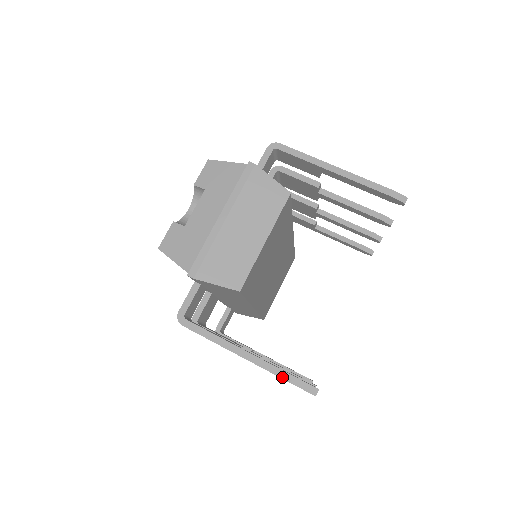
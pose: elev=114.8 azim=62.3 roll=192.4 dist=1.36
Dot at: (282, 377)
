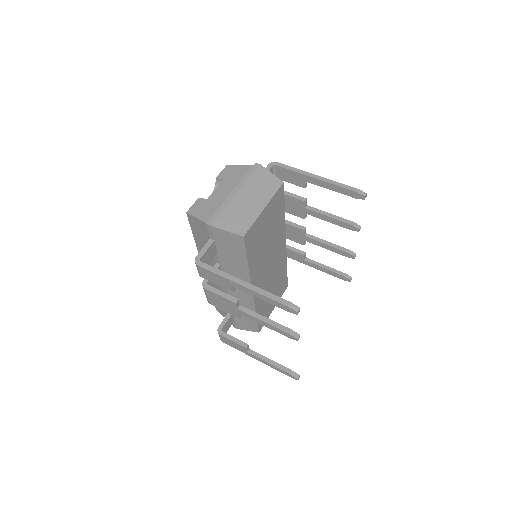
Dot at: (272, 298)
